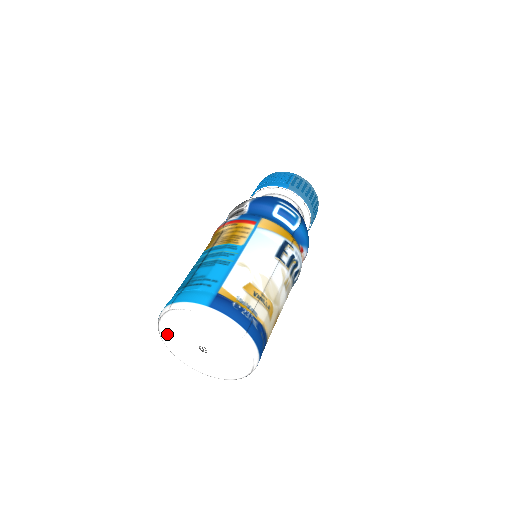
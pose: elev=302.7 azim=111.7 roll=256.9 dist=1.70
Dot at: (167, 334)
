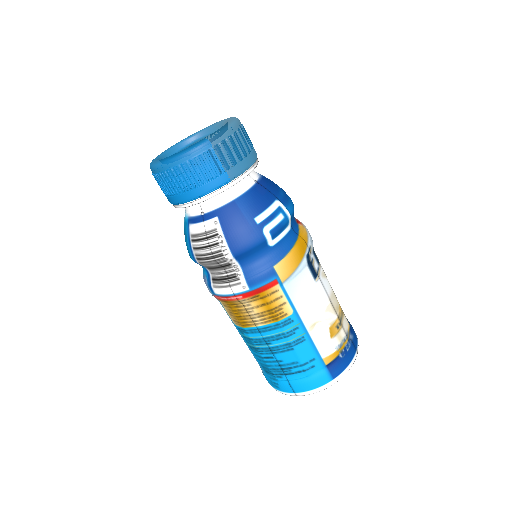
Dot at: occluded
